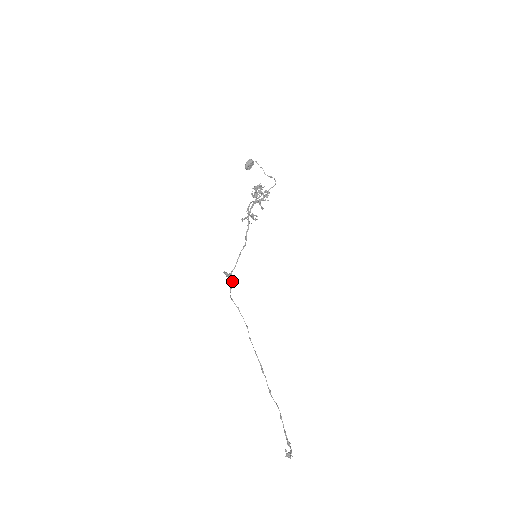
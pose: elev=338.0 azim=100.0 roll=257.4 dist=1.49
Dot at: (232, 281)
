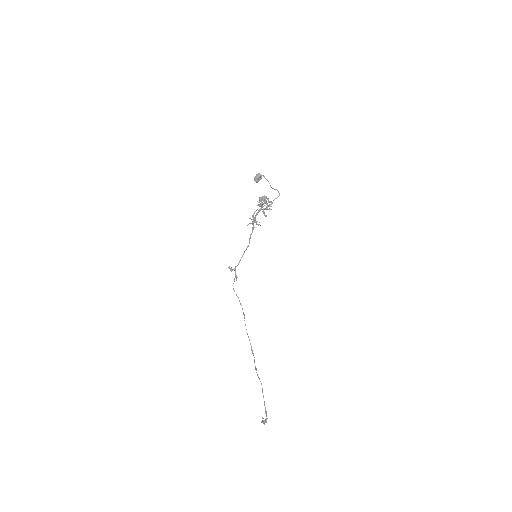
Dot at: (235, 275)
